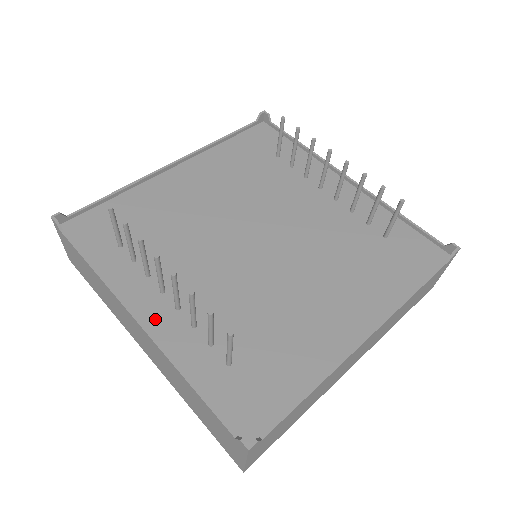
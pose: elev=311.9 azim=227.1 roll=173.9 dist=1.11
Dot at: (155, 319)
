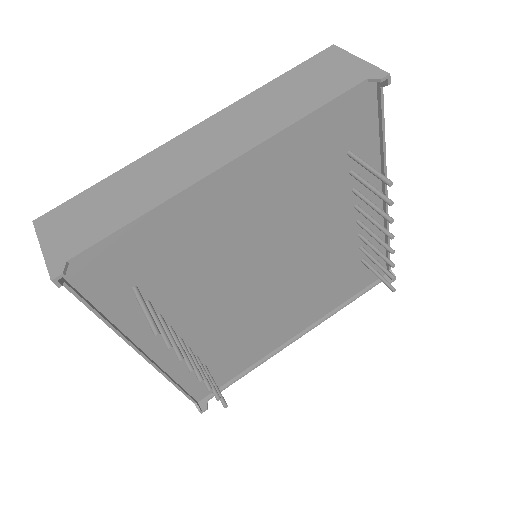
Dot at: (158, 349)
